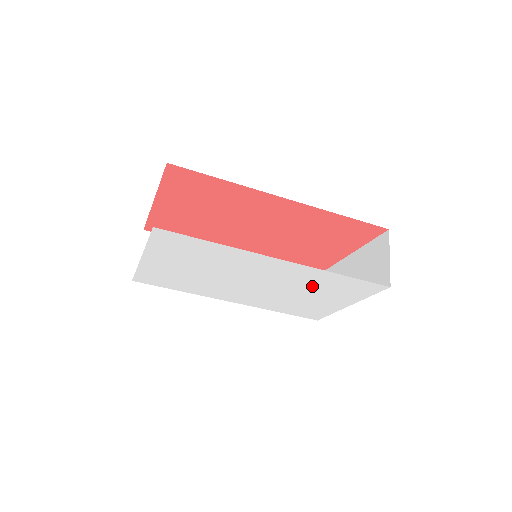
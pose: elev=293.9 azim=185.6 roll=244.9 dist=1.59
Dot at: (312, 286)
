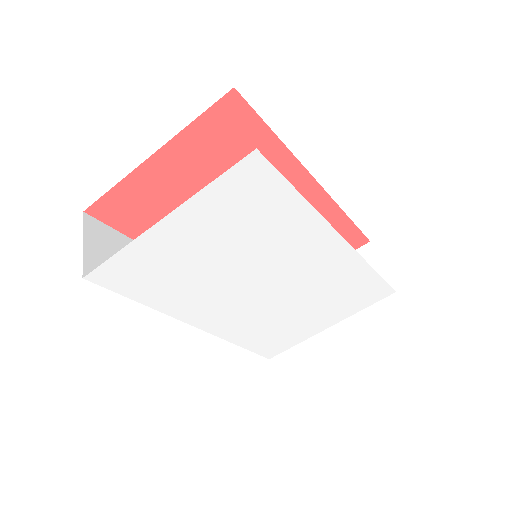
Dot at: (326, 291)
